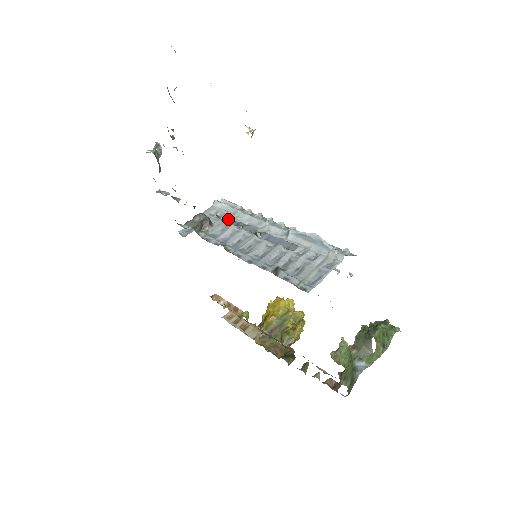
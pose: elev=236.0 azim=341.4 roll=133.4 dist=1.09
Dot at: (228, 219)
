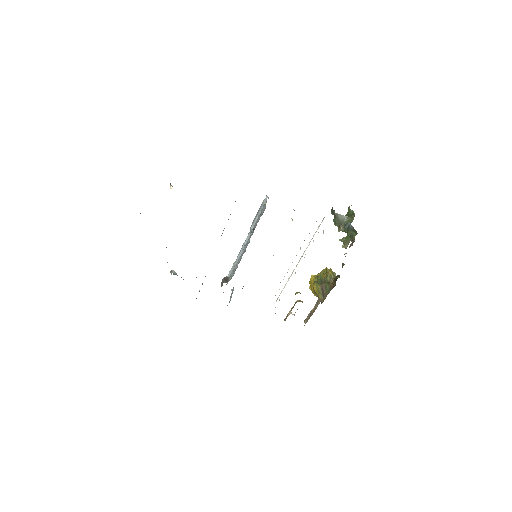
Dot at: (234, 269)
